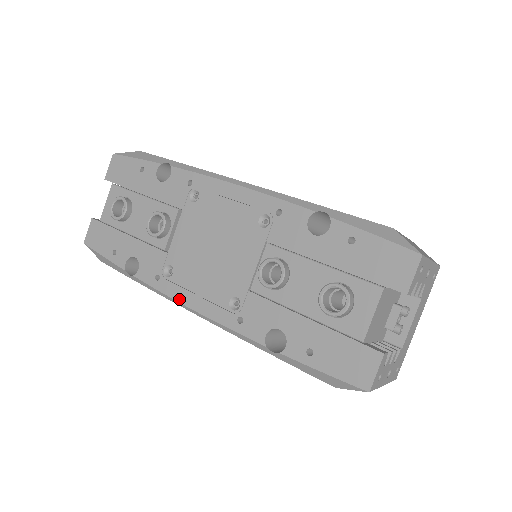
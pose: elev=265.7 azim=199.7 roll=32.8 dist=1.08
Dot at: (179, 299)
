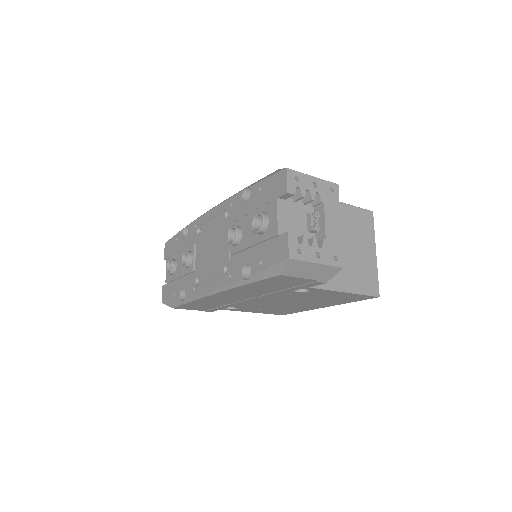
Dot at: (204, 291)
